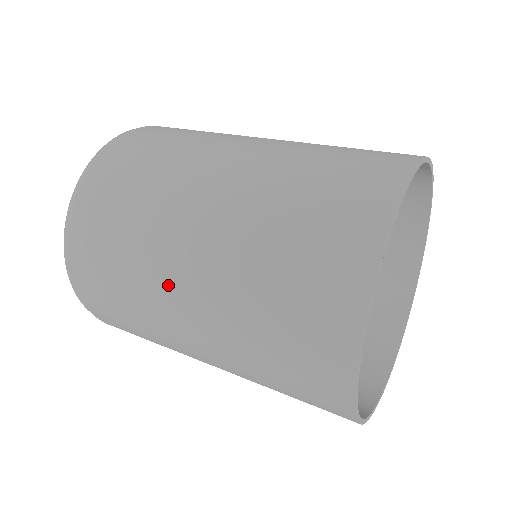
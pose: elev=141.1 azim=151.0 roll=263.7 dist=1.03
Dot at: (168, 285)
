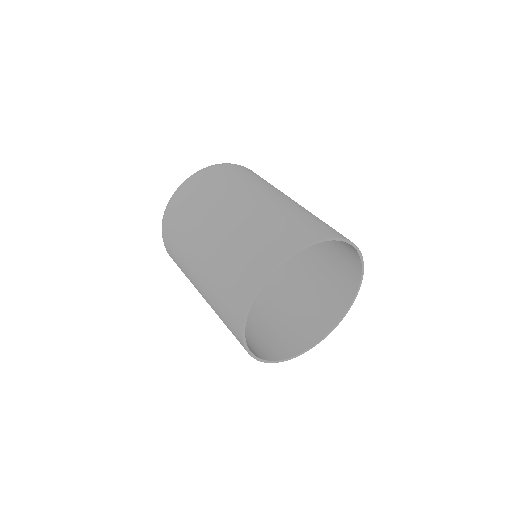
Dot at: (193, 282)
